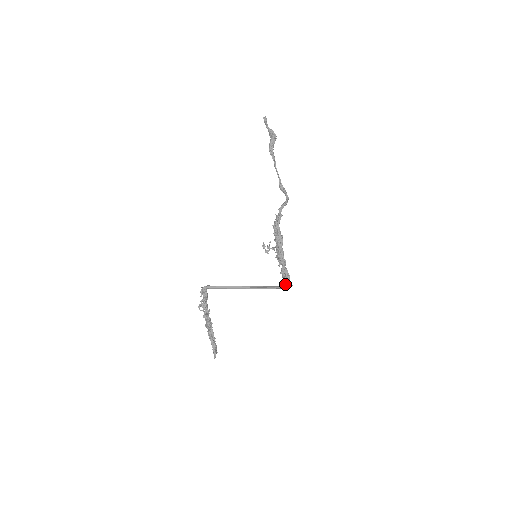
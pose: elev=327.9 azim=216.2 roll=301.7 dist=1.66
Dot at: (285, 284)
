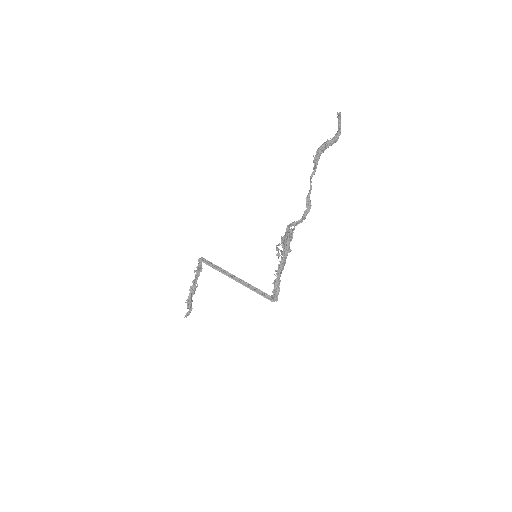
Dot at: (271, 295)
